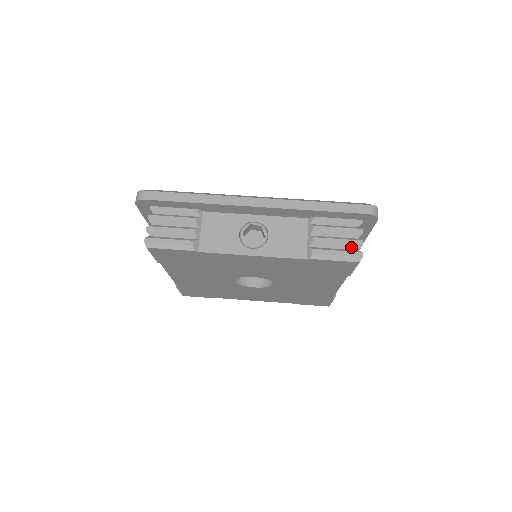
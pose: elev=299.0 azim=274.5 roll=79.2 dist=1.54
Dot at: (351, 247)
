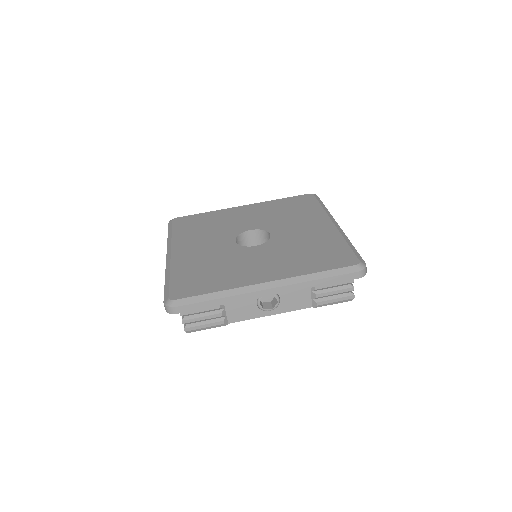
Dot at: (345, 292)
